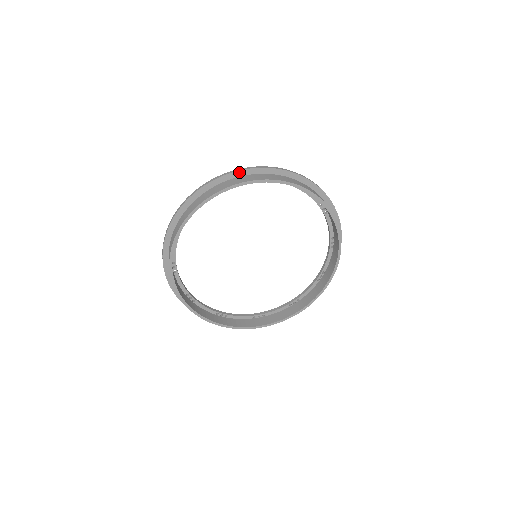
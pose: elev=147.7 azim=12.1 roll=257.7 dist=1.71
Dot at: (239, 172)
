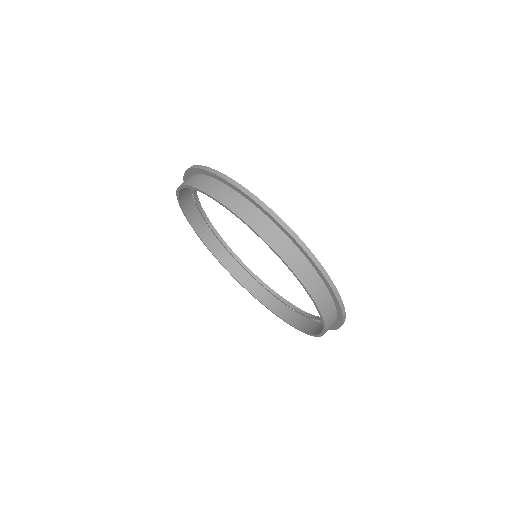
Dot at: (331, 289)
